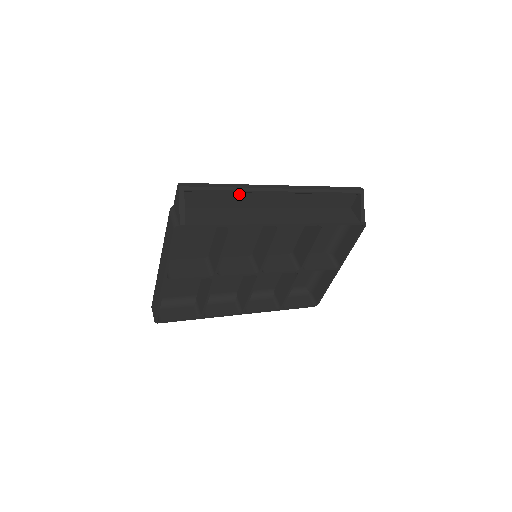
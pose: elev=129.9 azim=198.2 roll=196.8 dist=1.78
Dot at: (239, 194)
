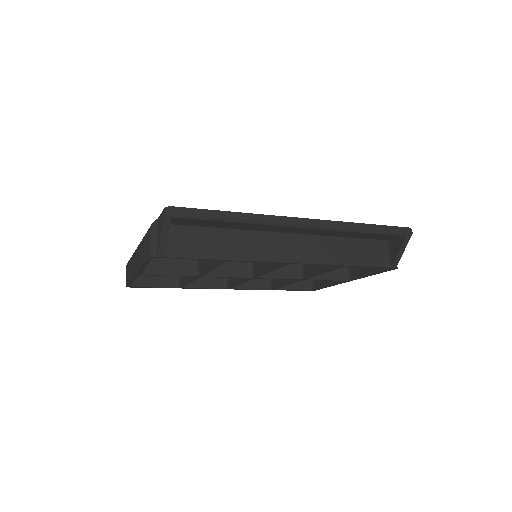
Dot at: occluded
